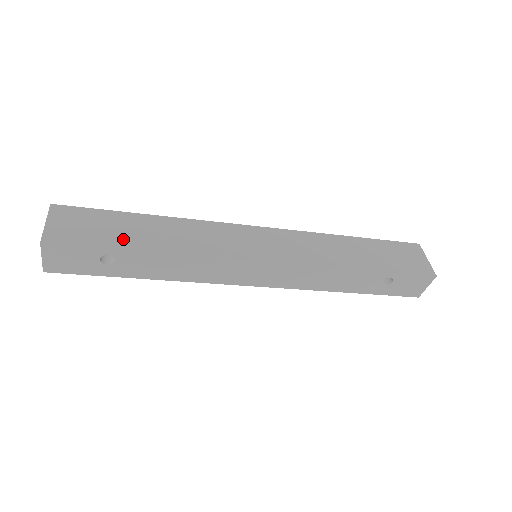
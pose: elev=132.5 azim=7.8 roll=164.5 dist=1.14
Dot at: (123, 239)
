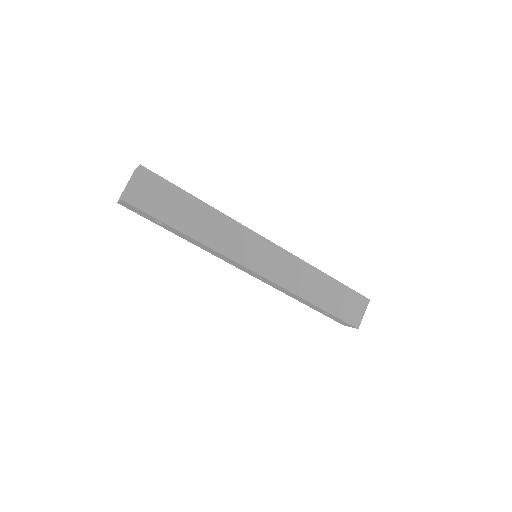
Dot at: (174, 217)
